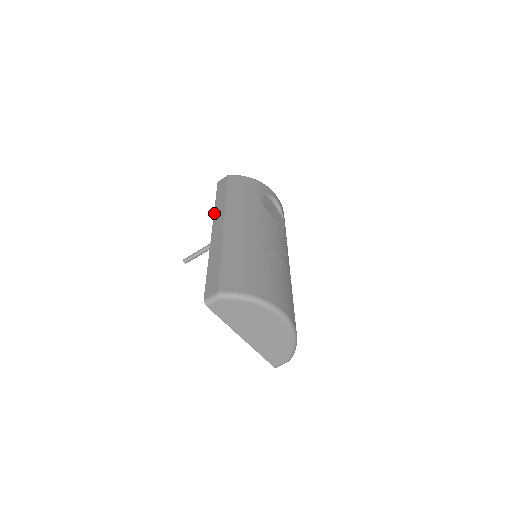
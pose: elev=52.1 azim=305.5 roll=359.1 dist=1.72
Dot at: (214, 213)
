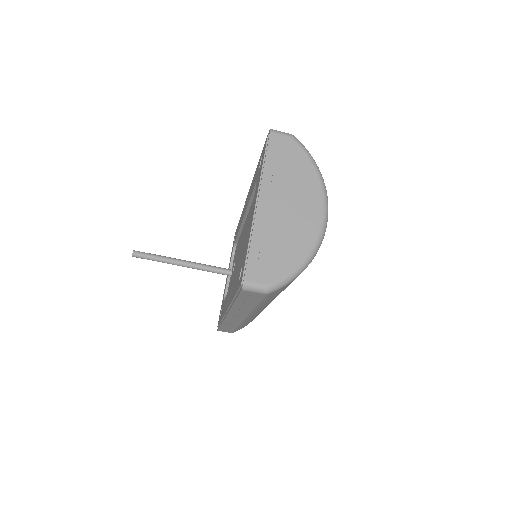
Dot at: occluded
